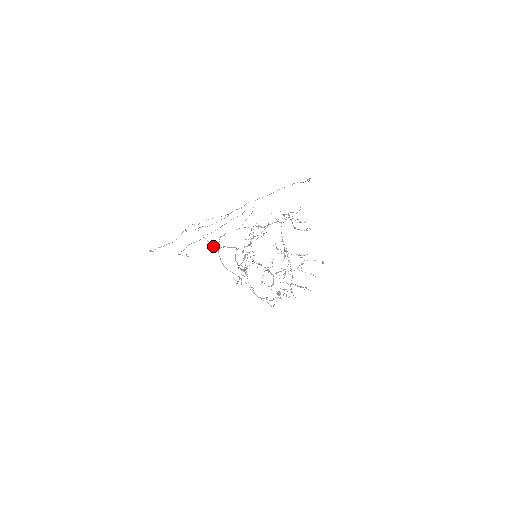
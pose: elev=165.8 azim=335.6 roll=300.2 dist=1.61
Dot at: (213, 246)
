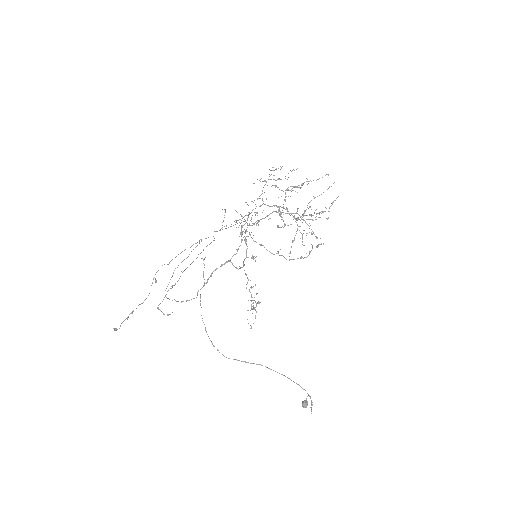
Dot at: (198, 290)
